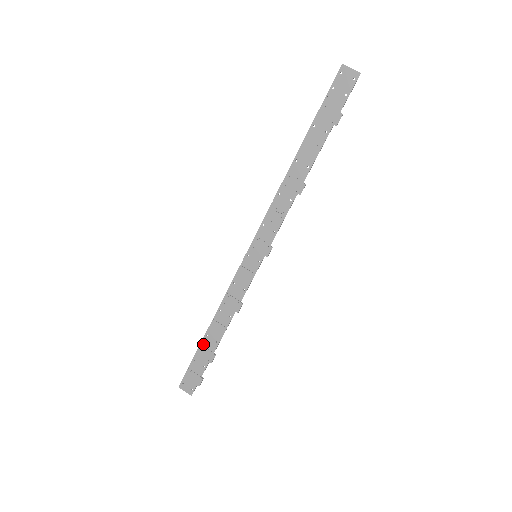
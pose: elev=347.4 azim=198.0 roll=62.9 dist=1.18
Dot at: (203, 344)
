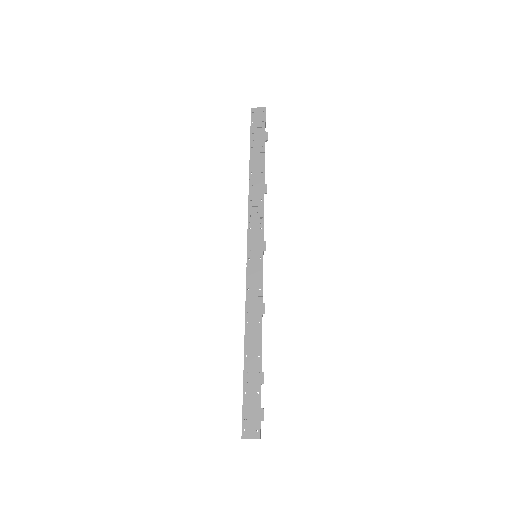
Dot at: (246, 368)
